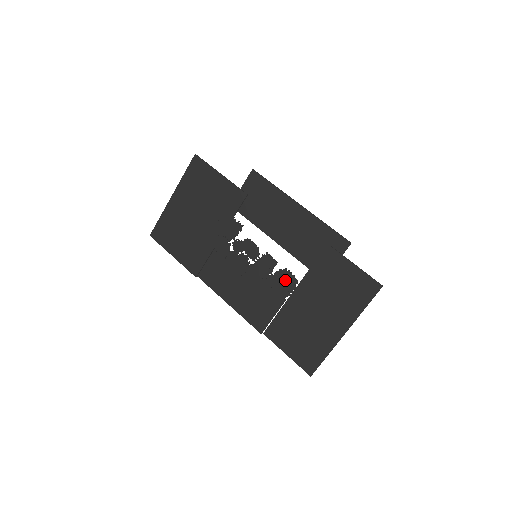
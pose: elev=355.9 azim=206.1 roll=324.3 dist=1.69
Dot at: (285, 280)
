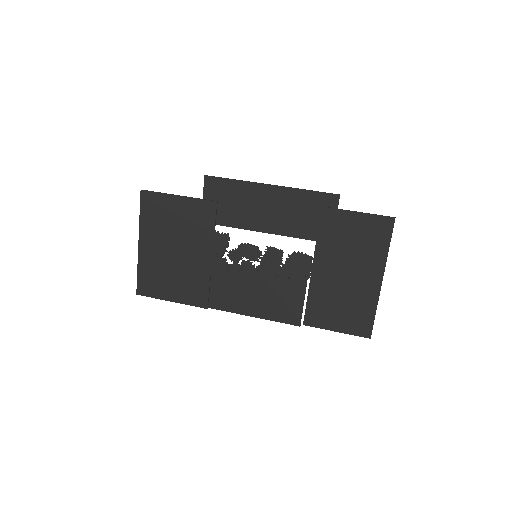
Dot at: (299, 263)
